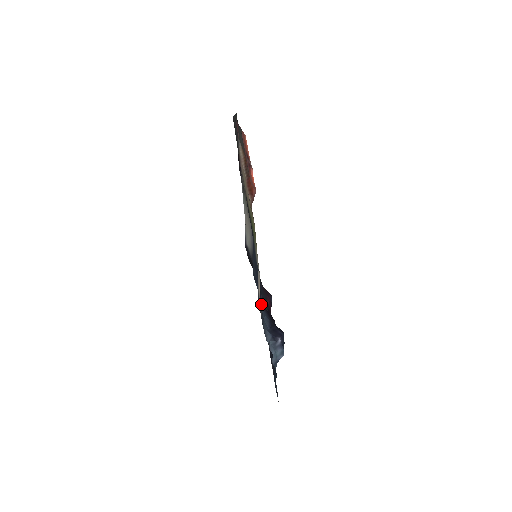
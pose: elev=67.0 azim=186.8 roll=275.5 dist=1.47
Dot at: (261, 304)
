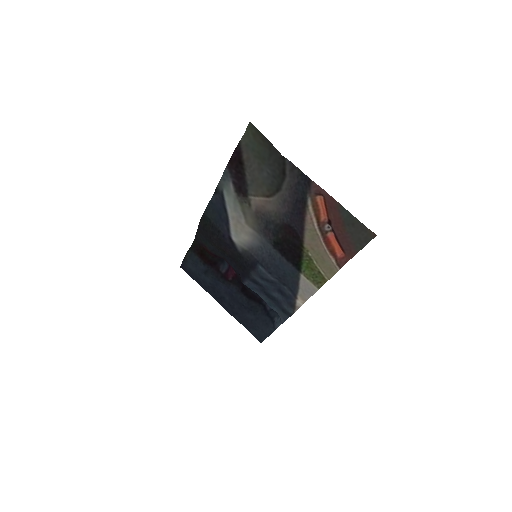
Dot at: (261, 291)
